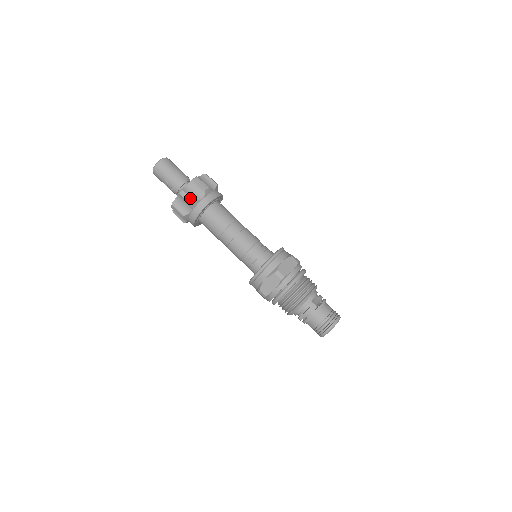
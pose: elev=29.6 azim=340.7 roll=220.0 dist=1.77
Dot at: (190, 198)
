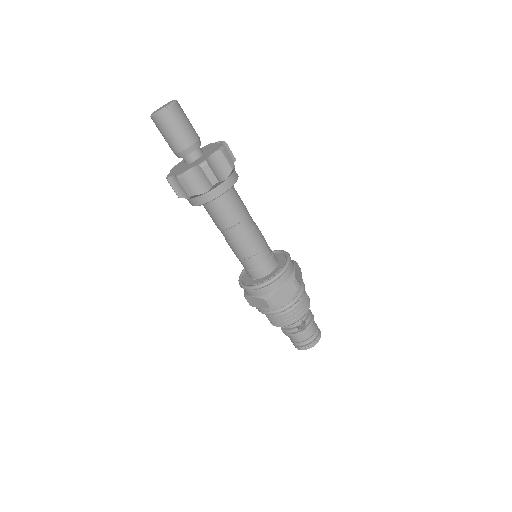
Dot at: (190, 190)
